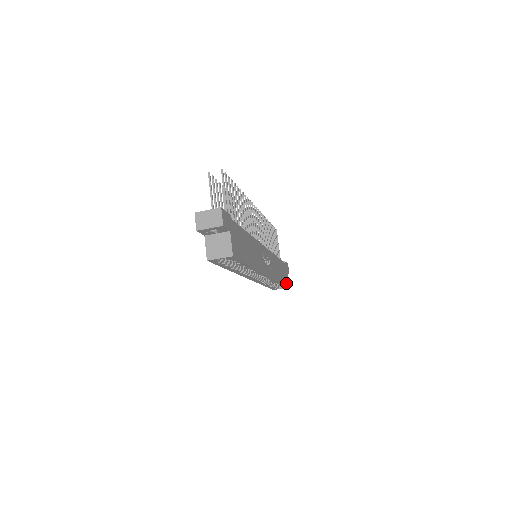
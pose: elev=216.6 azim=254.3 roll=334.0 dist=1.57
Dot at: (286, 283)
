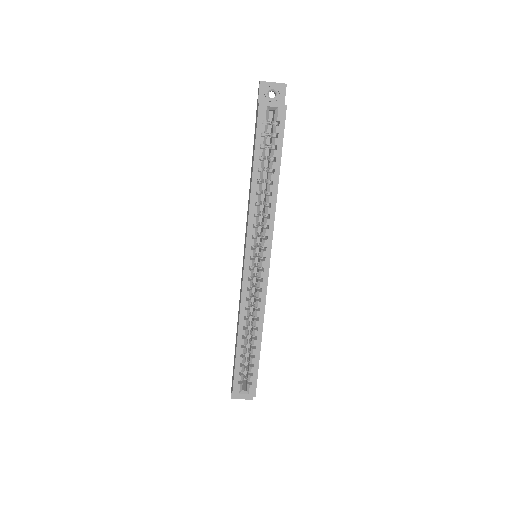
Dot at: (257, 376)
